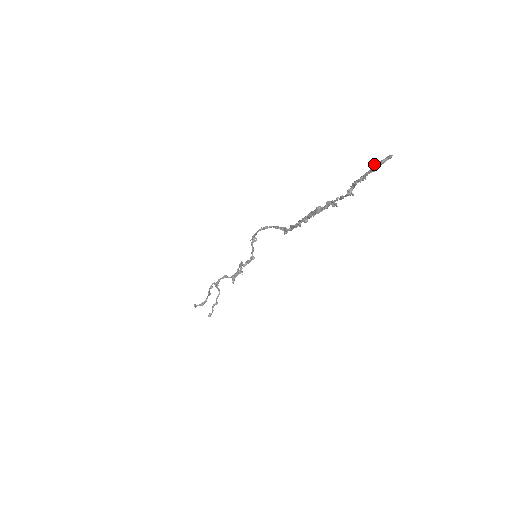
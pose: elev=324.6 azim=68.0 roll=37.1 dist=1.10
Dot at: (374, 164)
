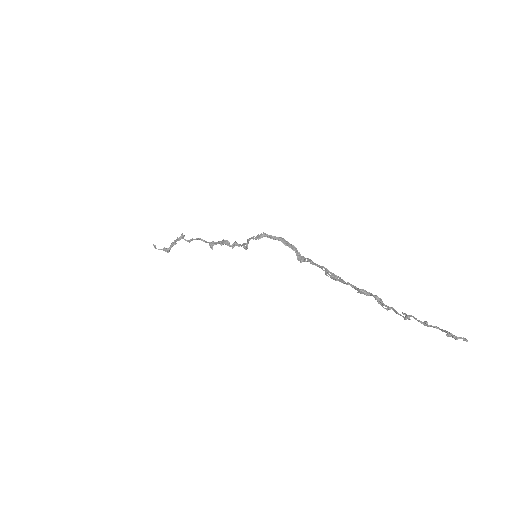
Dot at: (449, 336)
